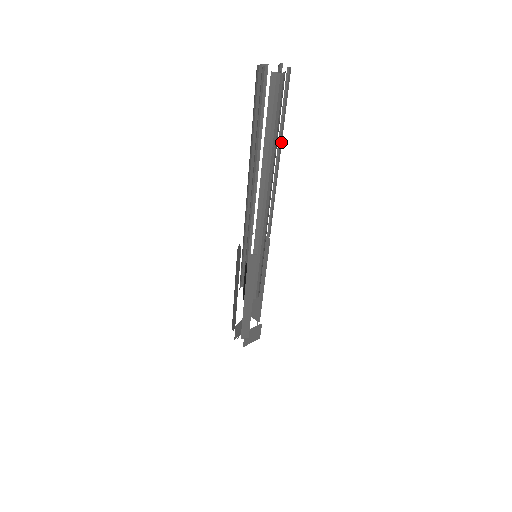
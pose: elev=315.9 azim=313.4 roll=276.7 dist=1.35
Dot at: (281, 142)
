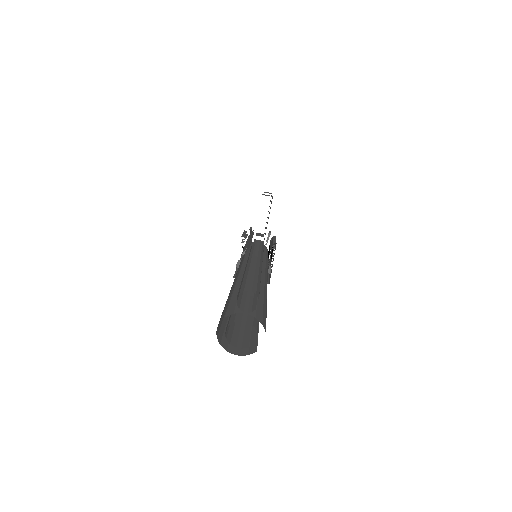
Dot at: occluded
